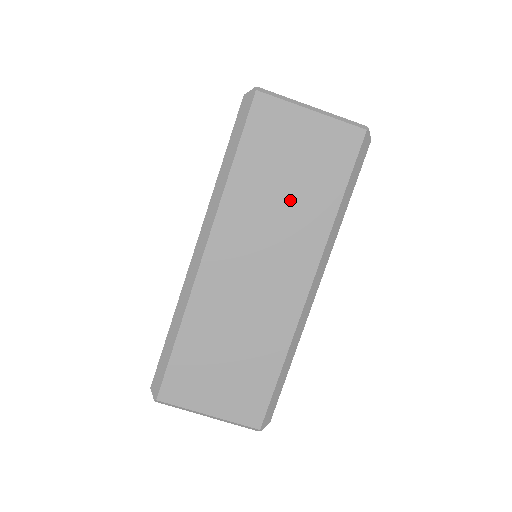
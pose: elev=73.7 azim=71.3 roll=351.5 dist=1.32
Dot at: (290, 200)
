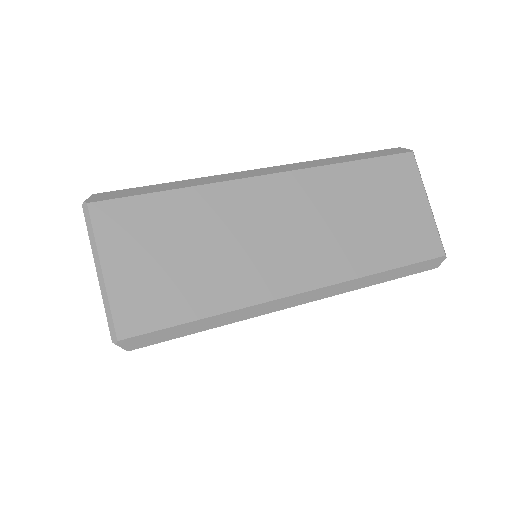
Dot at: (359, 225)
